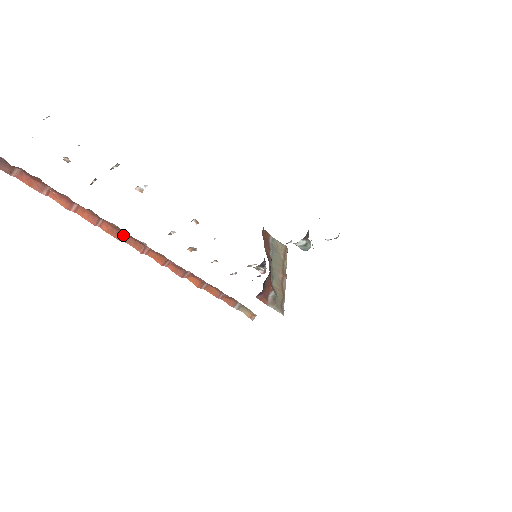
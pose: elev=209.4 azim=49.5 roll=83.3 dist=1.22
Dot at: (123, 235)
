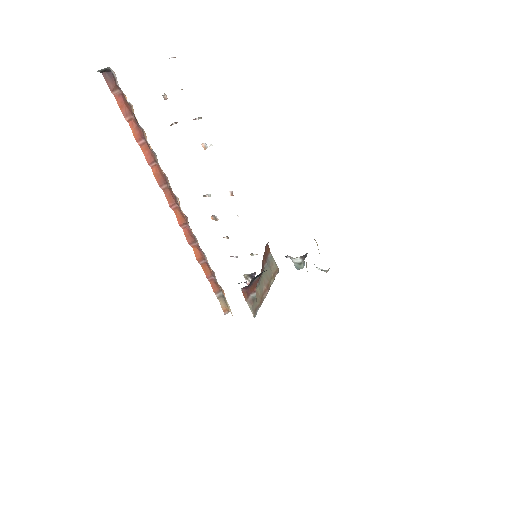
Dot at: (164, 184)
